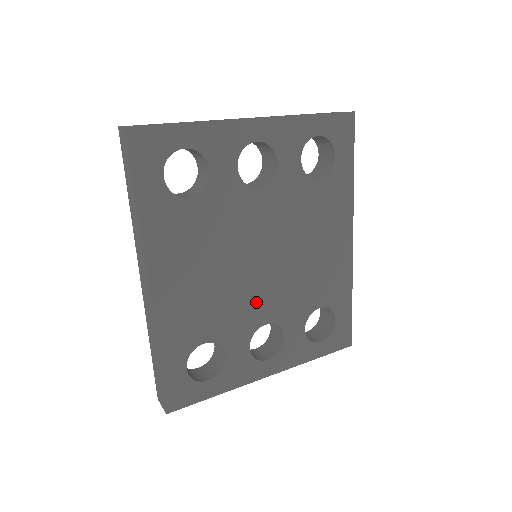
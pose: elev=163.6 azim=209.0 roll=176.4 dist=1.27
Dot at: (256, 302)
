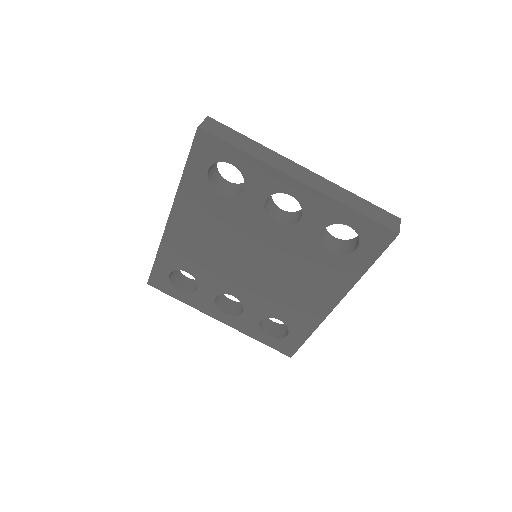
Dot at: (234, 280)
